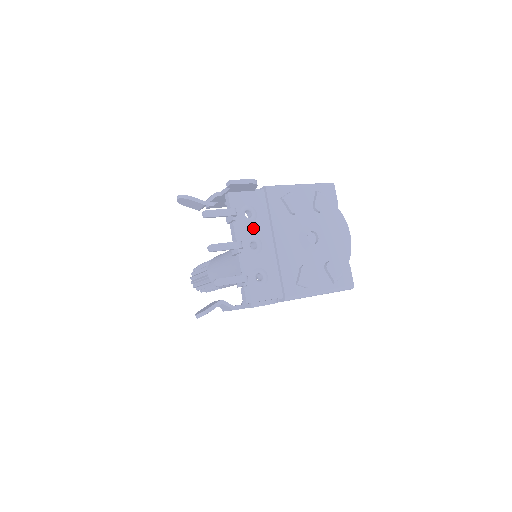
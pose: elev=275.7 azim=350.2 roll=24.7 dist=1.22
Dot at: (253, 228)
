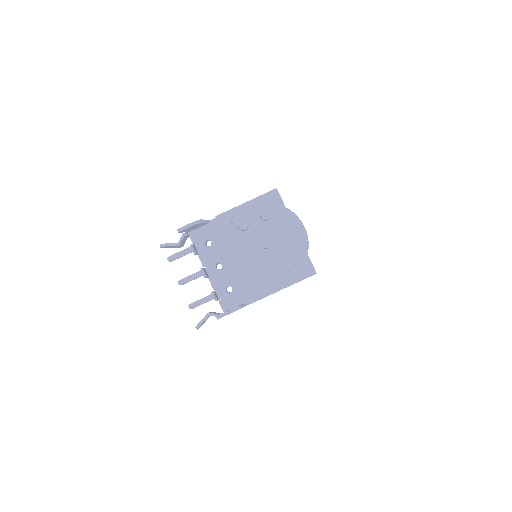
Dot at: (215, 253)
